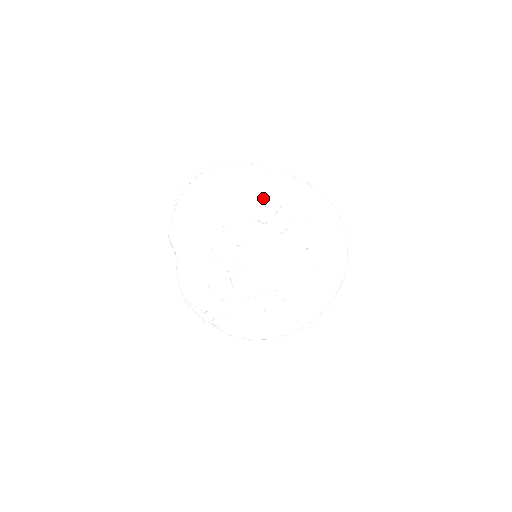
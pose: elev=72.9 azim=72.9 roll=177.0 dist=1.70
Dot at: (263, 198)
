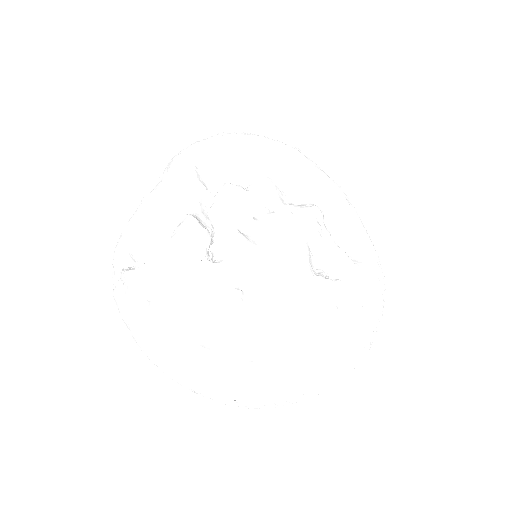
Dot at: (311, 196)
